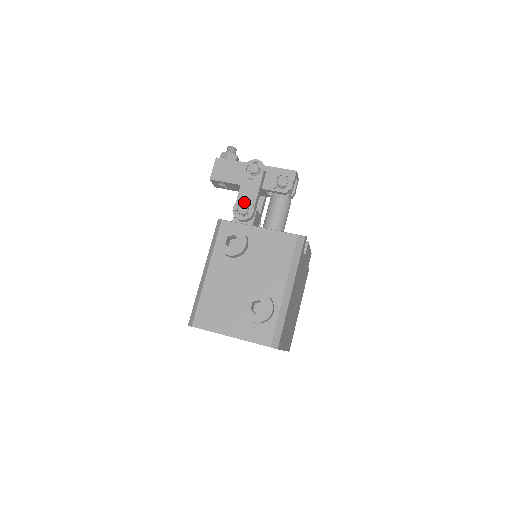
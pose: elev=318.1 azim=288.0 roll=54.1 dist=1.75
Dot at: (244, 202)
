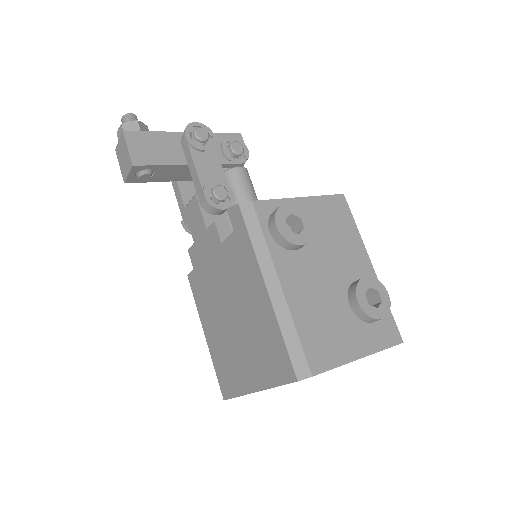
Dot at: (212, 184)
